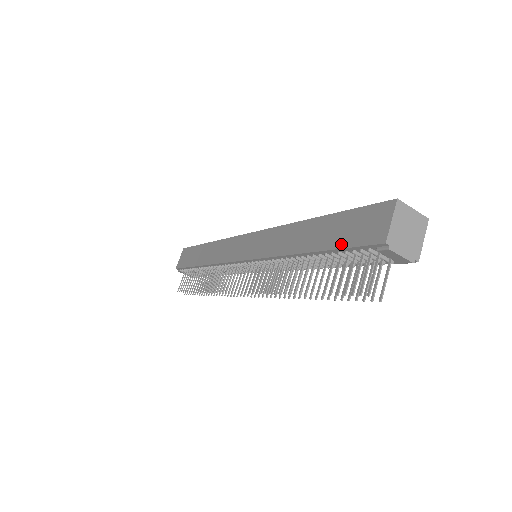
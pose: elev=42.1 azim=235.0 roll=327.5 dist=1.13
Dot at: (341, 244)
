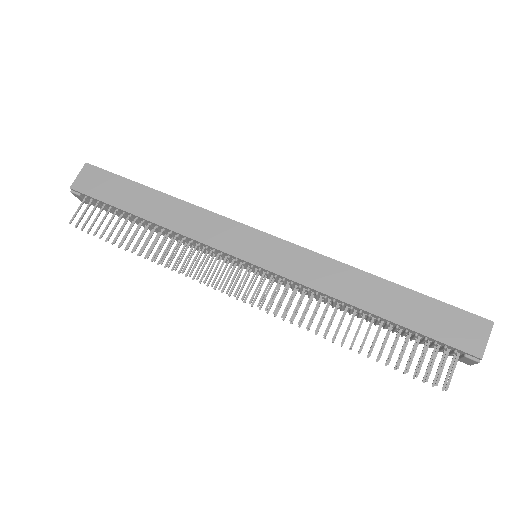
Dot at: (427, 331)
